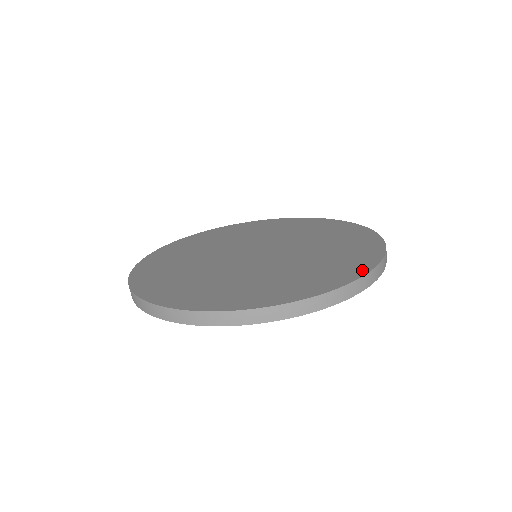
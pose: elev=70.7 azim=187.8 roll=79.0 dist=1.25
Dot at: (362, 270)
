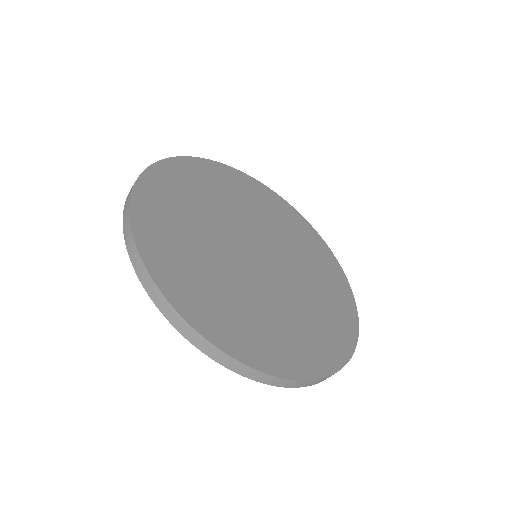
Dot at: (335, 364)
